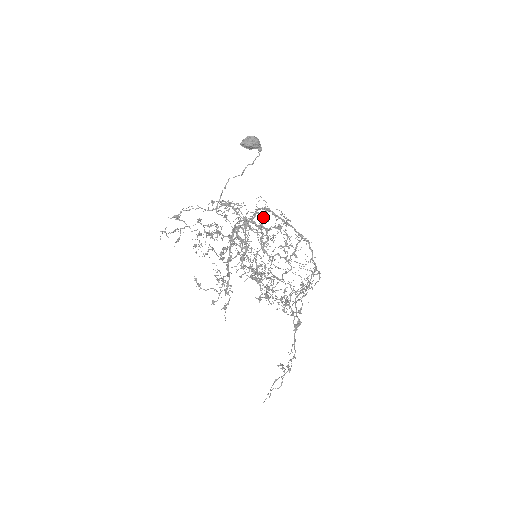
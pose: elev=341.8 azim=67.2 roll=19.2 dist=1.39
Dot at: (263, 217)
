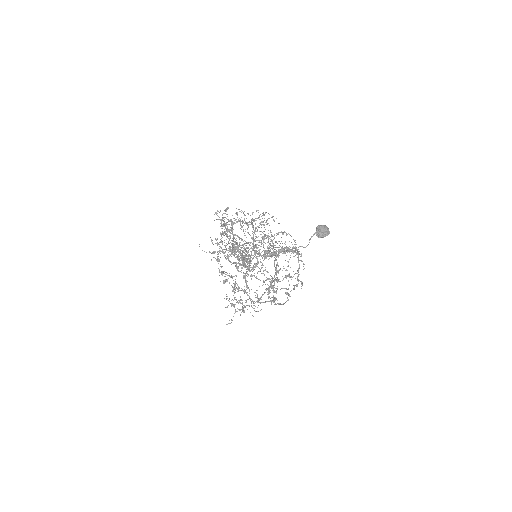
Dot at: (299, 268)
